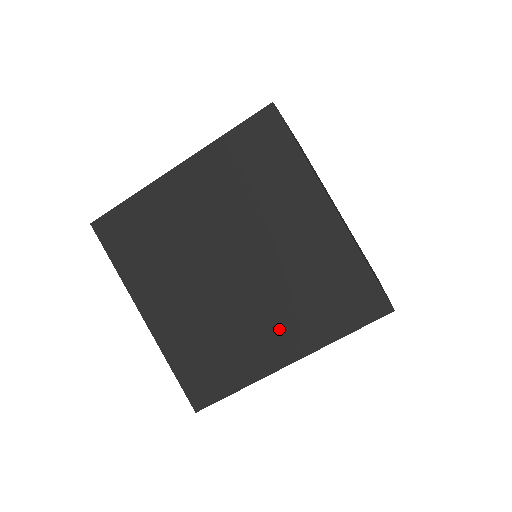
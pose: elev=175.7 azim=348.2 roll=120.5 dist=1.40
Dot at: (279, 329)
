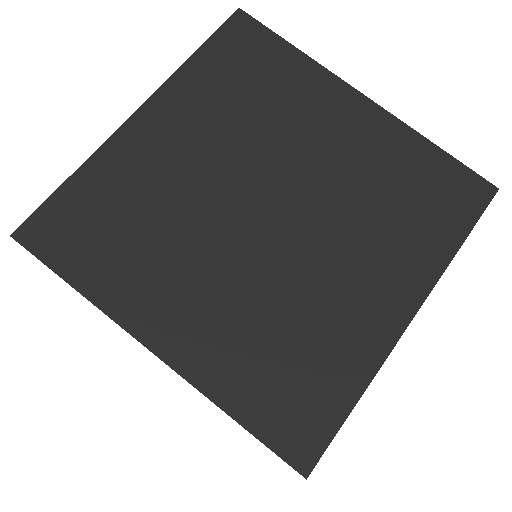
Dot at: (373, 274)
